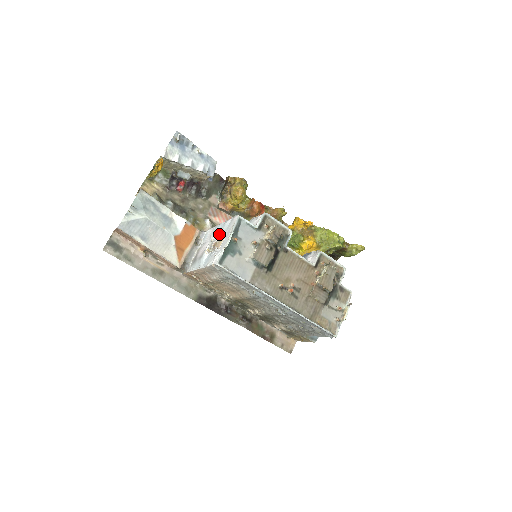
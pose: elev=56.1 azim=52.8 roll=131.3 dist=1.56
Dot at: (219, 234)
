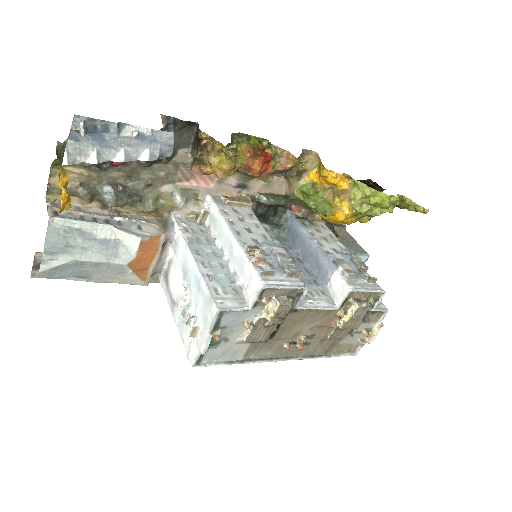
Dot at: (193, 296)
